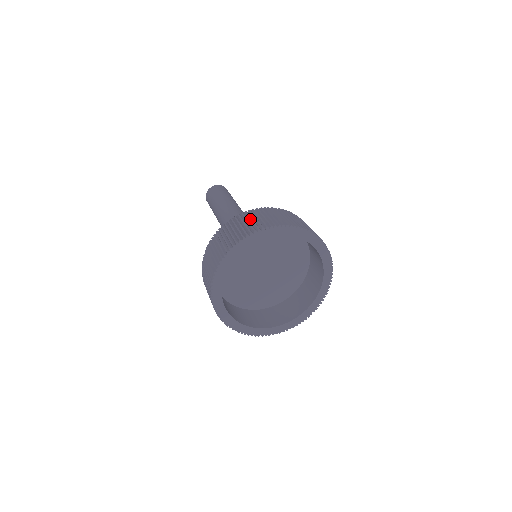
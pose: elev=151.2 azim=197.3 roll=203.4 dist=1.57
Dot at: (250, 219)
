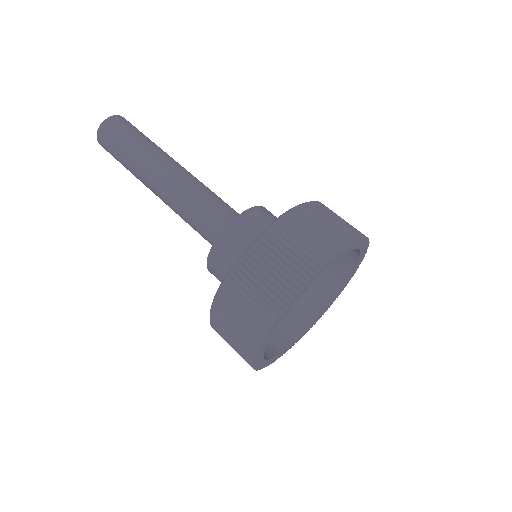
Dot at: (324, 220)
